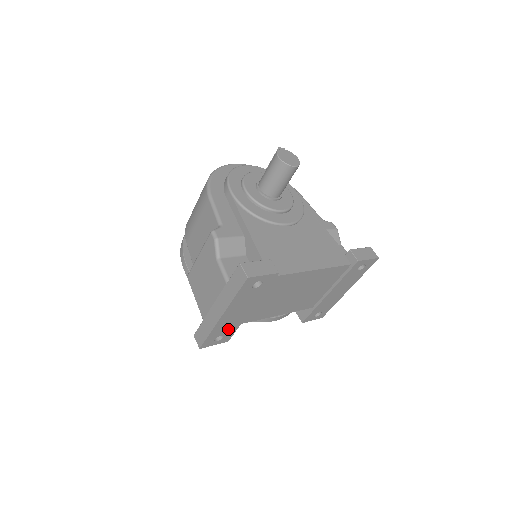
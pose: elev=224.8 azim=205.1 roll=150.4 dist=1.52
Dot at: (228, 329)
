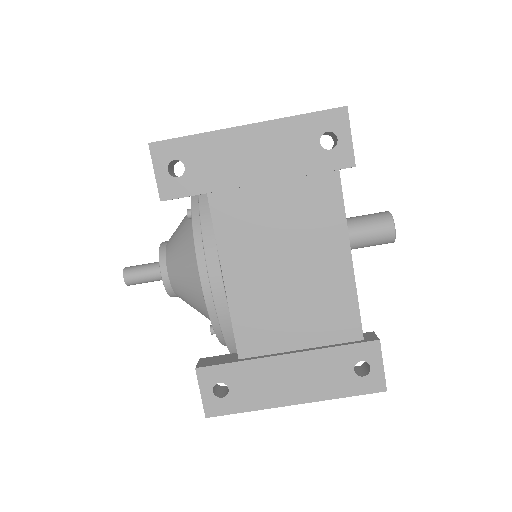
Dot at: (204, 171)
